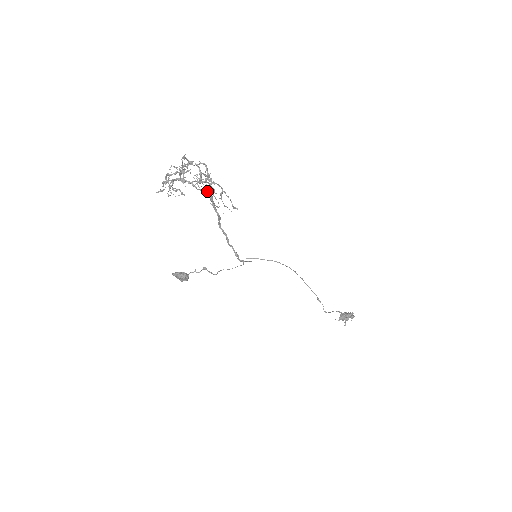
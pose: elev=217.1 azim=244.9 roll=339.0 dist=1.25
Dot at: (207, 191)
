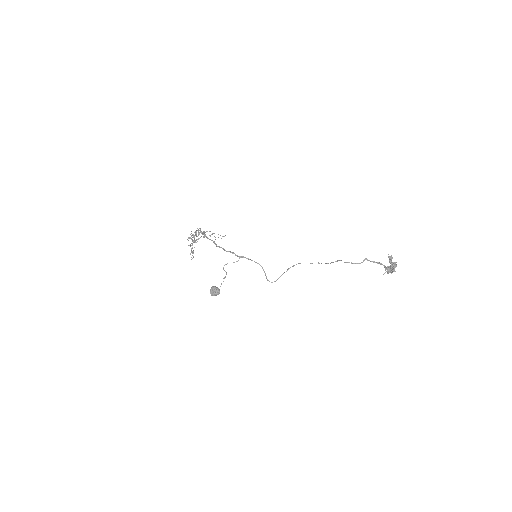
Dot at: (204, 236)
